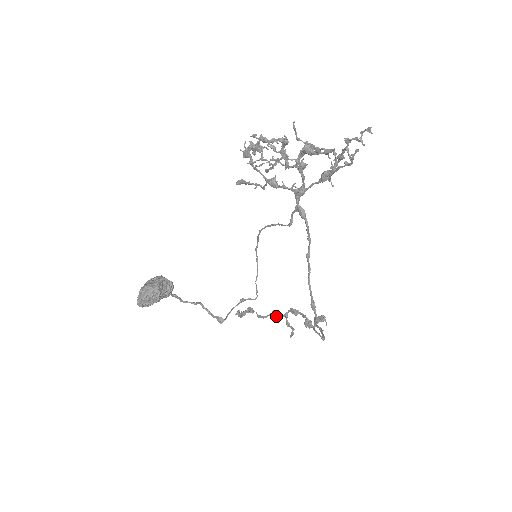
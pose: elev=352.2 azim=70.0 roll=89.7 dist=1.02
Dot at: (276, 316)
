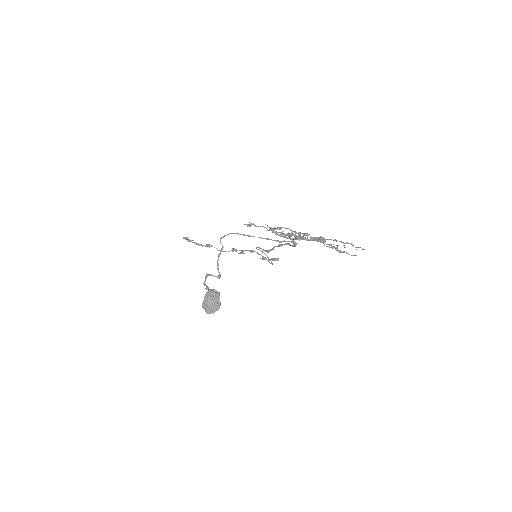
Dot at: (232, 249)
